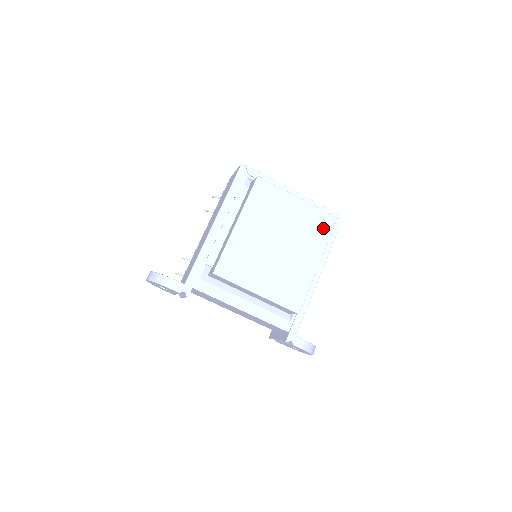
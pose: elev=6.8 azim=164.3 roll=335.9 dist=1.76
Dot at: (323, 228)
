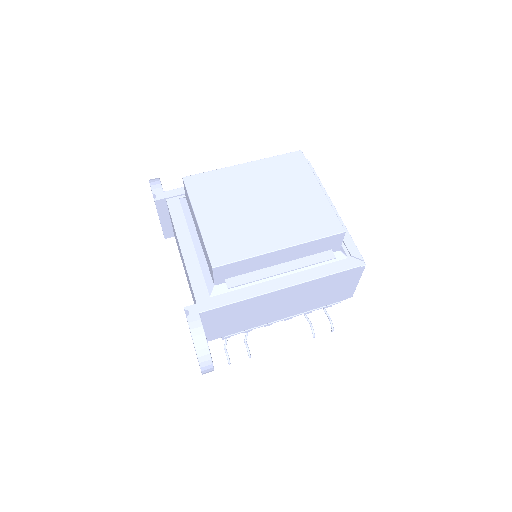
Dot at: (321, 226)
